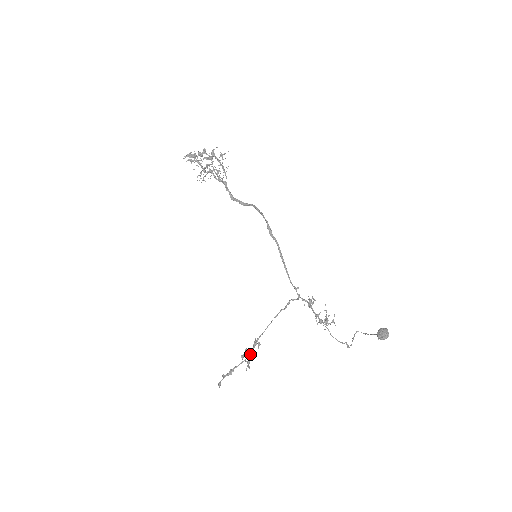
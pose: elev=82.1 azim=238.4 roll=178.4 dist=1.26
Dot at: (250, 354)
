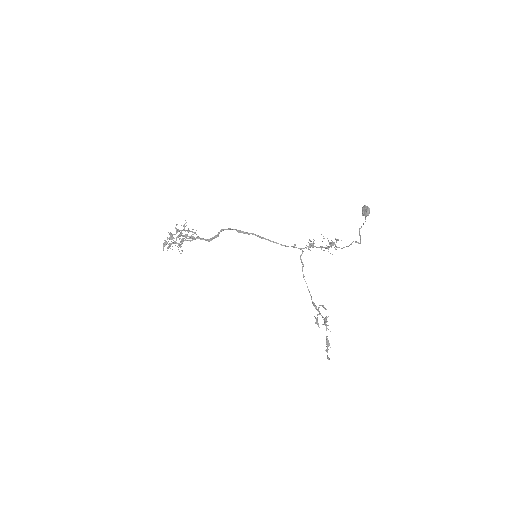
Dot at: occluded
